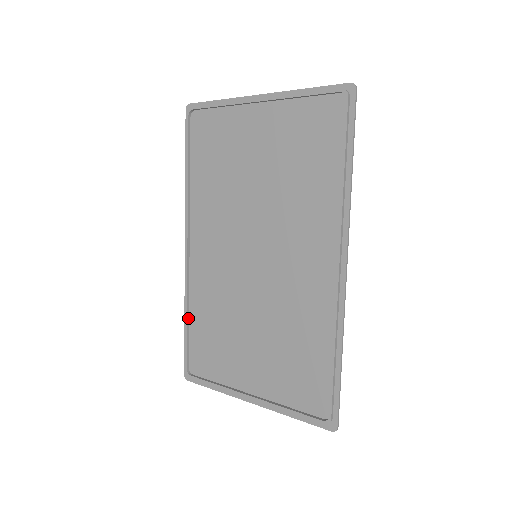
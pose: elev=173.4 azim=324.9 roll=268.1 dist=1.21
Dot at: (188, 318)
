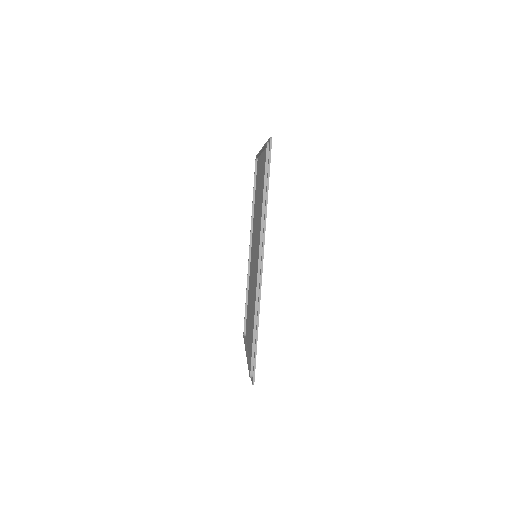
Dot at: (247, 297)
